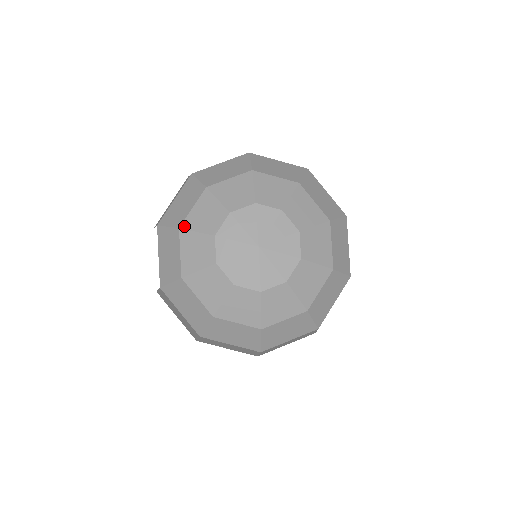
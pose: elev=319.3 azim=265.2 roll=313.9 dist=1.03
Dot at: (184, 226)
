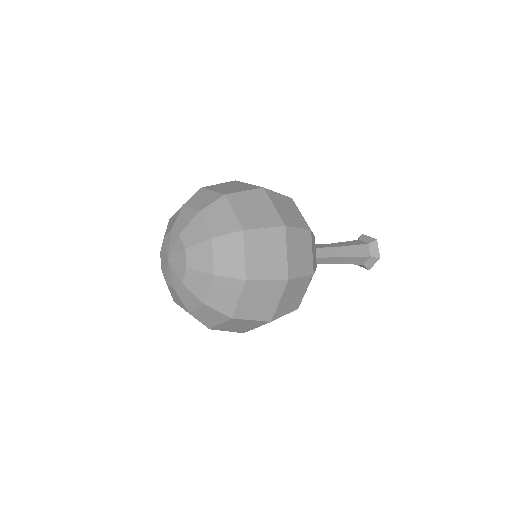
Dot at: occluded
